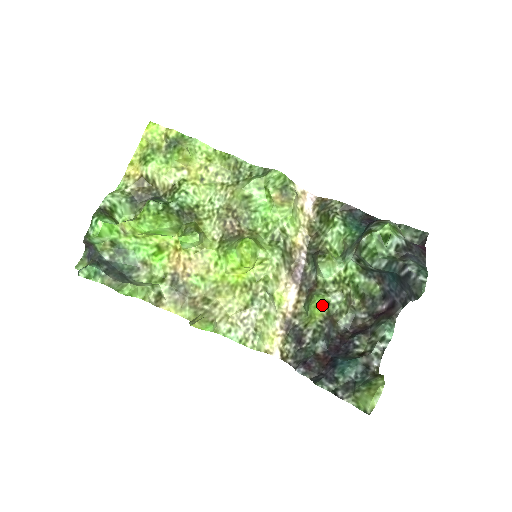
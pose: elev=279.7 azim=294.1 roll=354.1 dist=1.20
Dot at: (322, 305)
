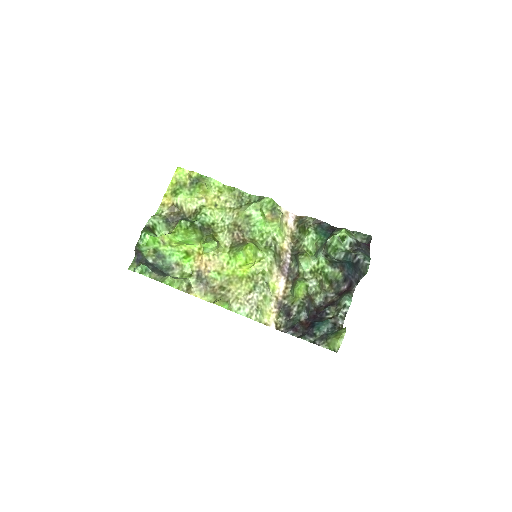
Dot at: (303, 288)
